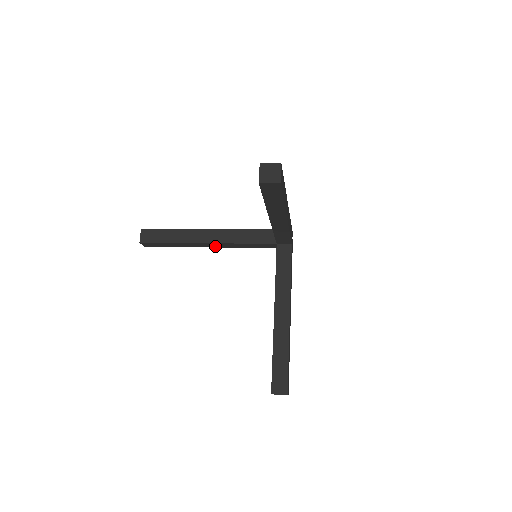
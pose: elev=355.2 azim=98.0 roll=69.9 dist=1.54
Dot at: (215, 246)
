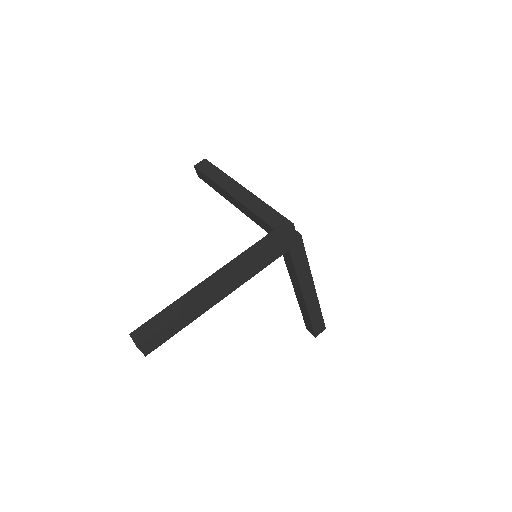
Dot at: occluded
